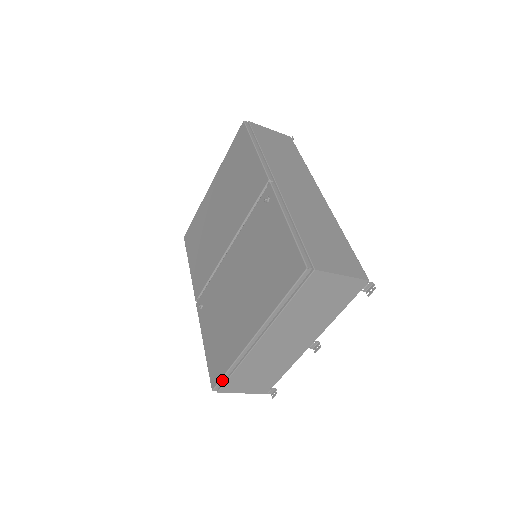
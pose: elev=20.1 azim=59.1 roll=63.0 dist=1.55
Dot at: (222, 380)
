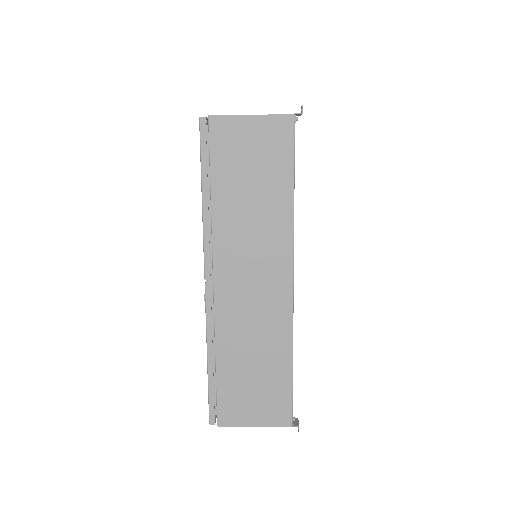
Dot at: occluded
